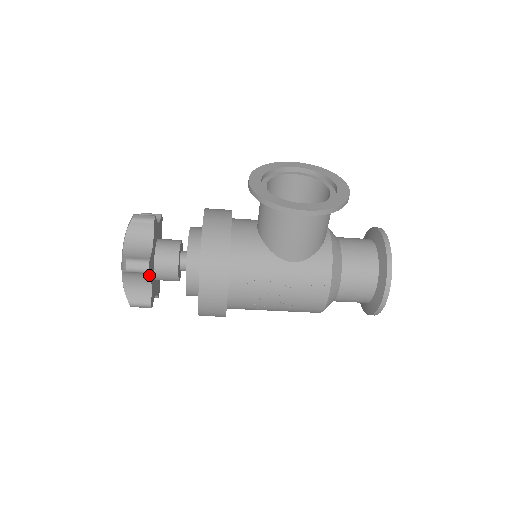
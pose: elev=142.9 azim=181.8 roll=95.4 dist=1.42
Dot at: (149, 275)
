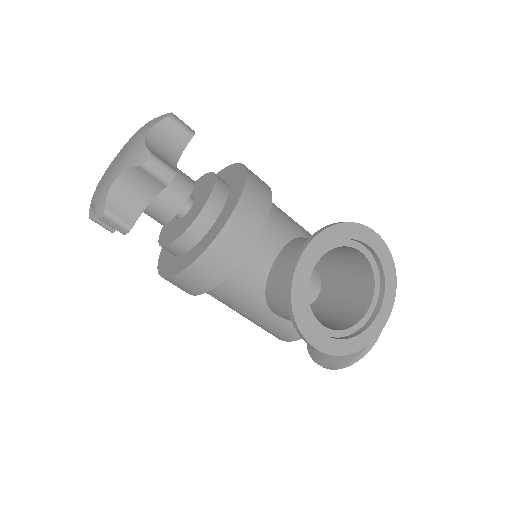
Dot at: occluded
